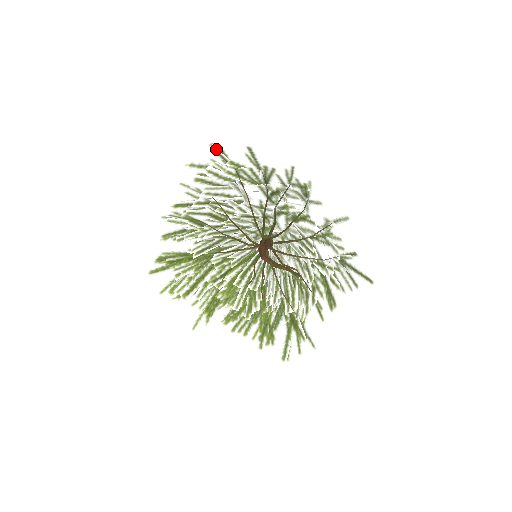
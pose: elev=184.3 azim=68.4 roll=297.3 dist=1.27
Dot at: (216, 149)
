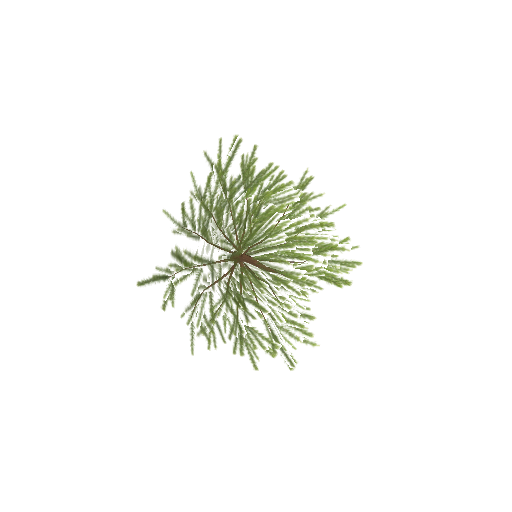
Dot at: (231, 141)
